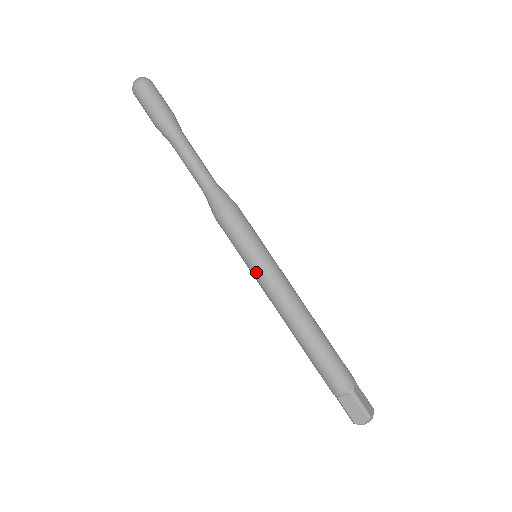
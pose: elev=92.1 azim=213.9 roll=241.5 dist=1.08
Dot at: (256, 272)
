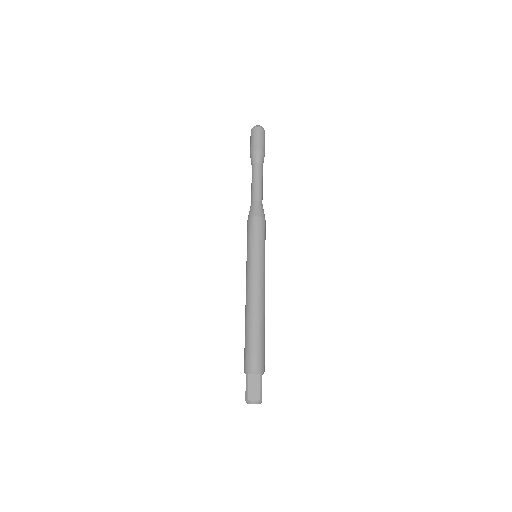
Dot at: (253, 262)
